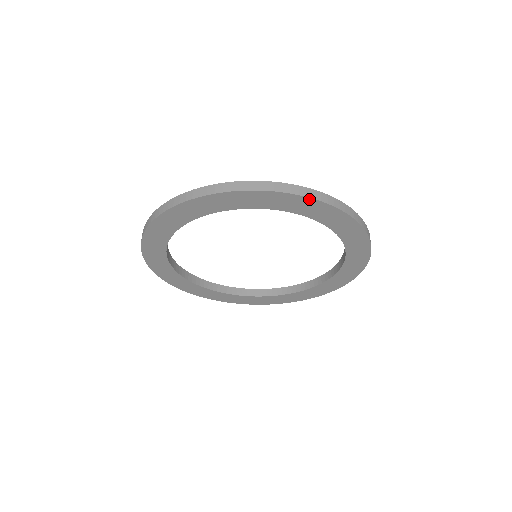
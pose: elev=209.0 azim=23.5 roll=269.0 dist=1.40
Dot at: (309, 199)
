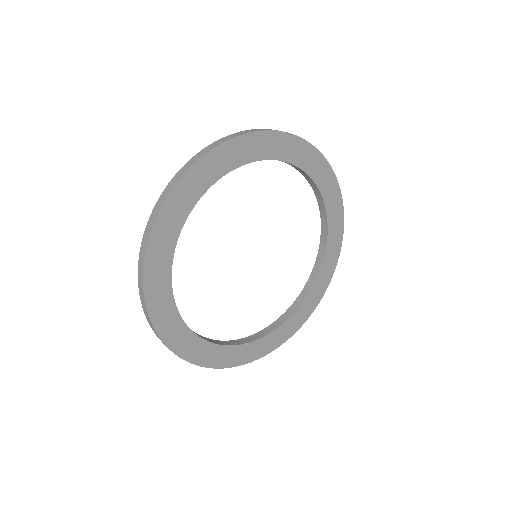
Dot at: (212, 152)
